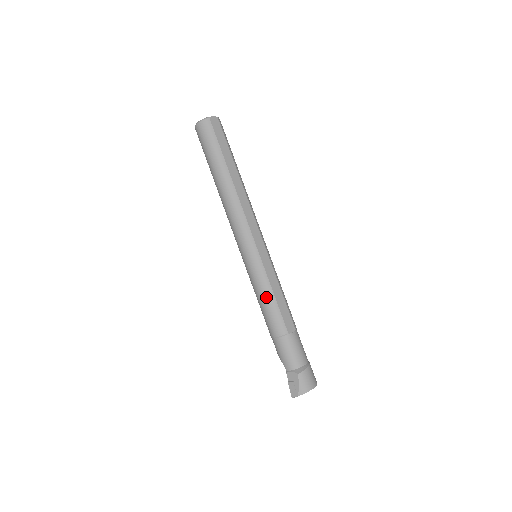
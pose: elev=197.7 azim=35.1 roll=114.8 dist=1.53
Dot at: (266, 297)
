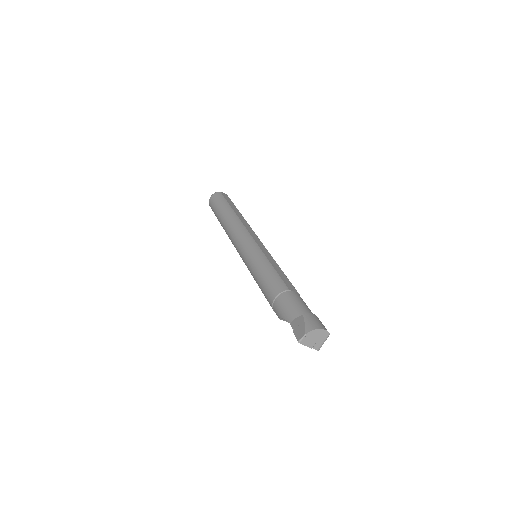
Dot at: (265, 269)
